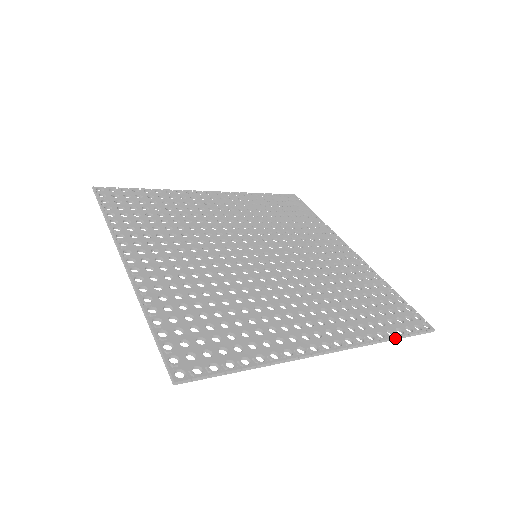
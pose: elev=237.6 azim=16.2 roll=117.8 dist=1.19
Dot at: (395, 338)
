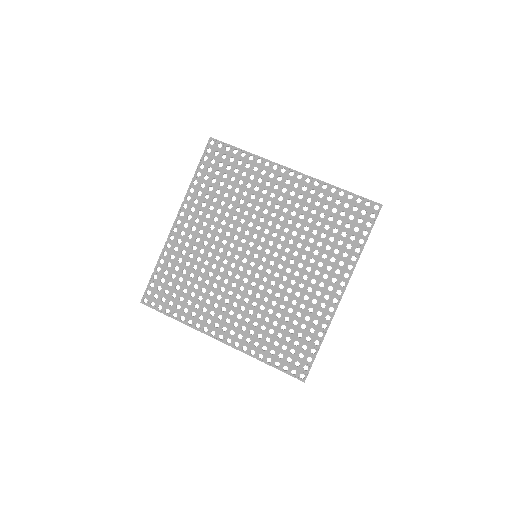
Dot at: occluded
